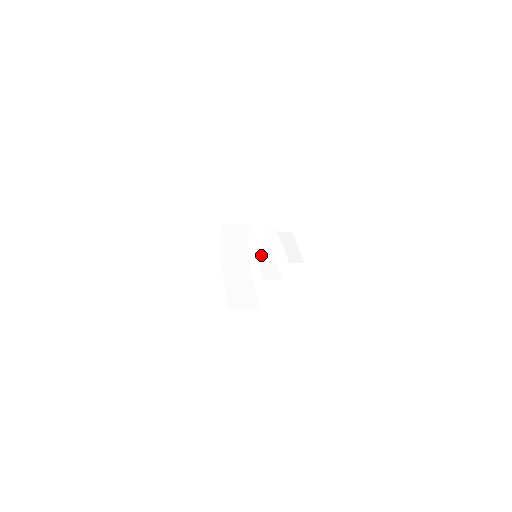
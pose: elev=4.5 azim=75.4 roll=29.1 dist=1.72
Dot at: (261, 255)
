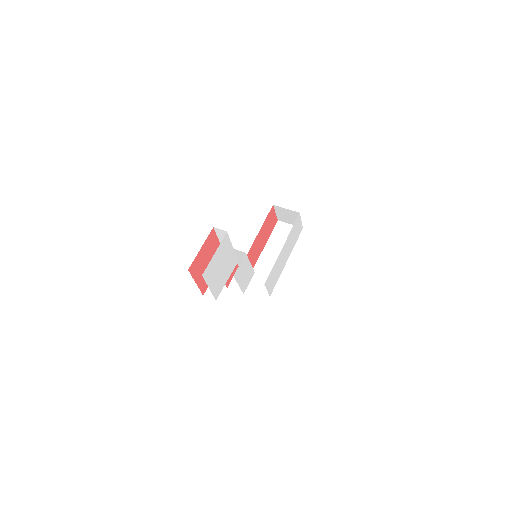
Dot at: (238, 263)
